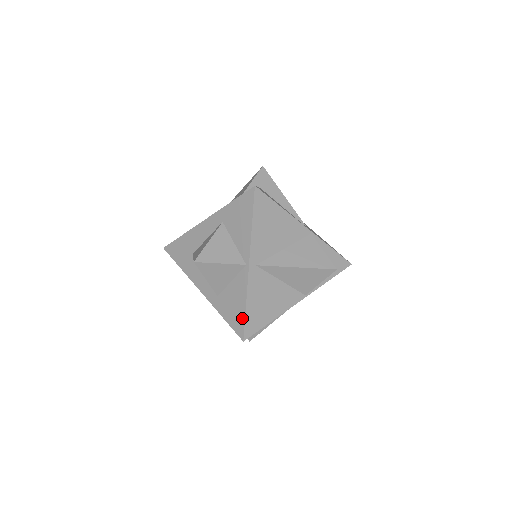
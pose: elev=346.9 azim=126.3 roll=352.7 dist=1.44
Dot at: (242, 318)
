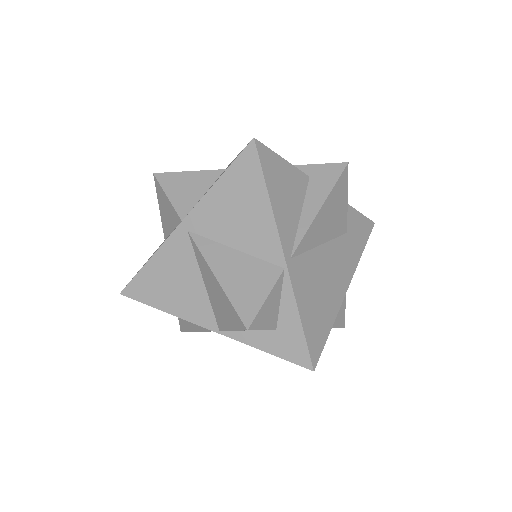
Dot at: (138, 271)
